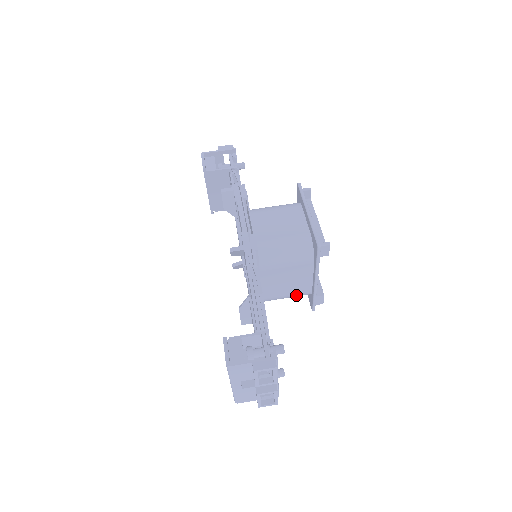
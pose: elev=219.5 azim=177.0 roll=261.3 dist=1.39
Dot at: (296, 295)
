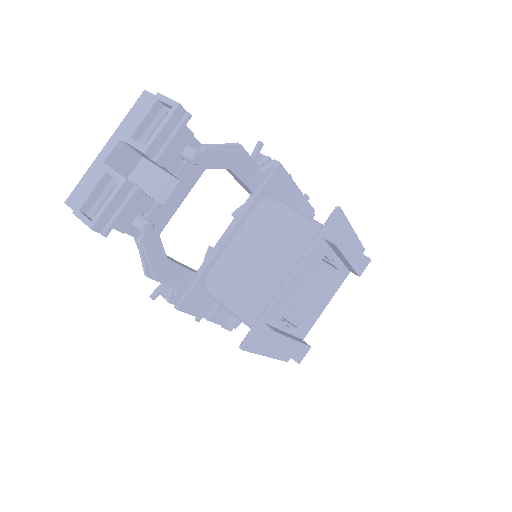
Dot at: (248, 301)
